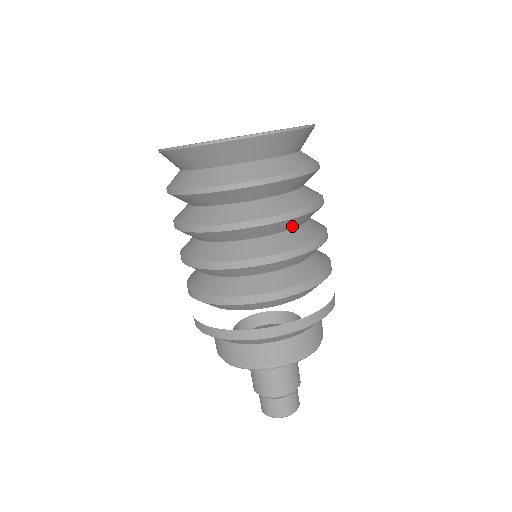
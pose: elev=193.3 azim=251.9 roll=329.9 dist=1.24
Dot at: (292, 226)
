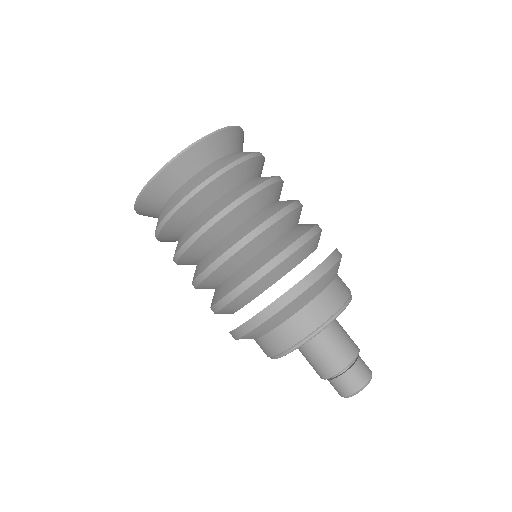
Dot at: (248, 214)
